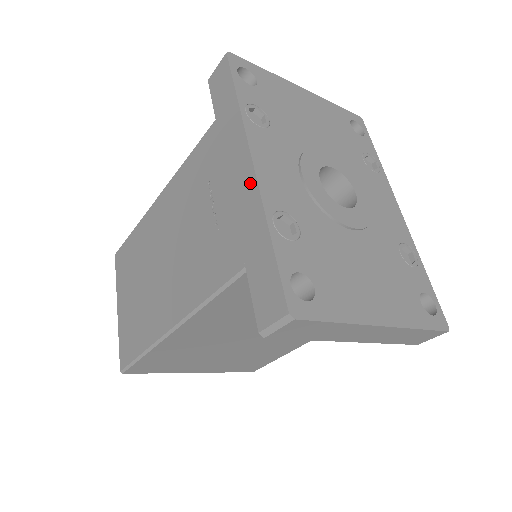
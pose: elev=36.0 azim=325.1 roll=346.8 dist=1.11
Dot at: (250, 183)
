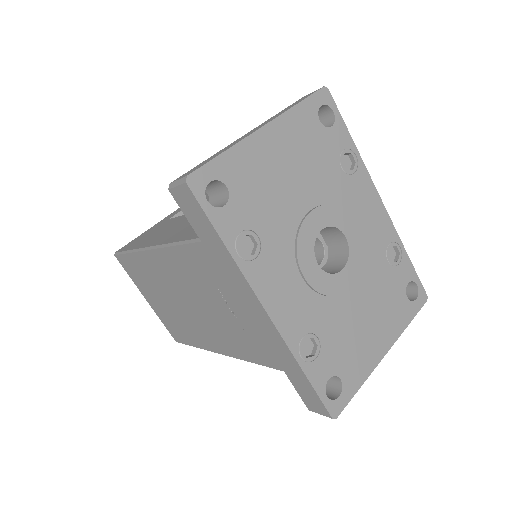
Dot at: (270, 327)
